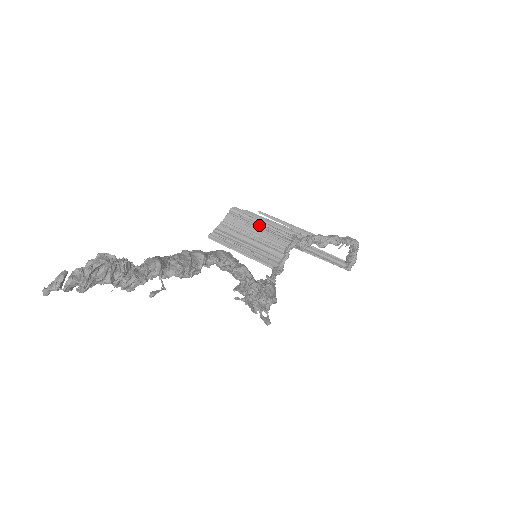
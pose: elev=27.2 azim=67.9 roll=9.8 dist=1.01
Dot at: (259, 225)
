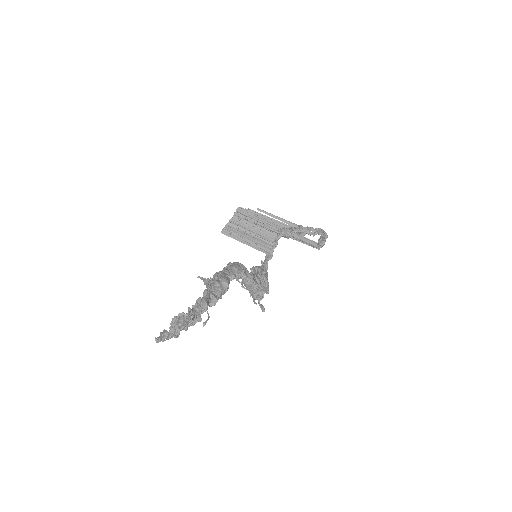
Dot at: (257, 220)
